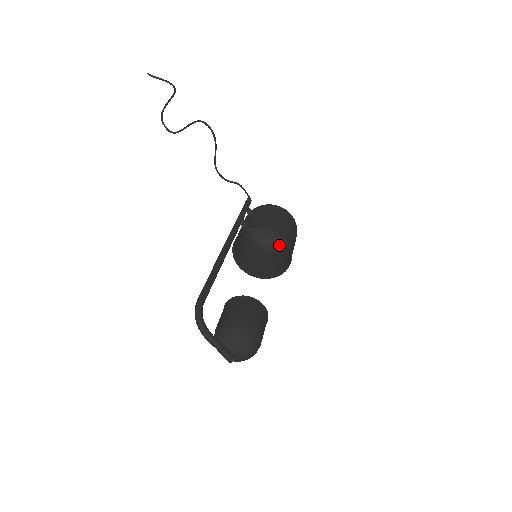
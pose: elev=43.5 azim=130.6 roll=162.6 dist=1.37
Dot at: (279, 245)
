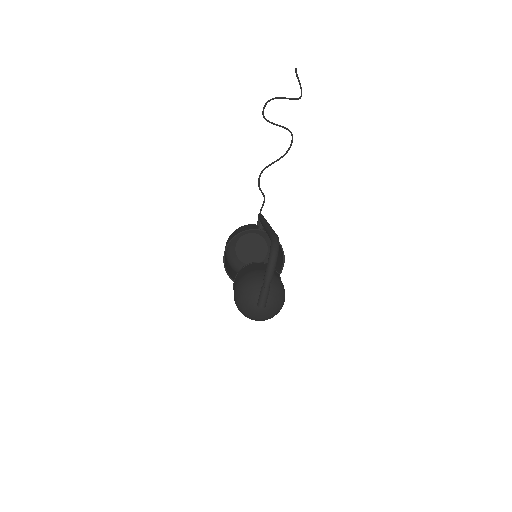
Dot at: occluded
